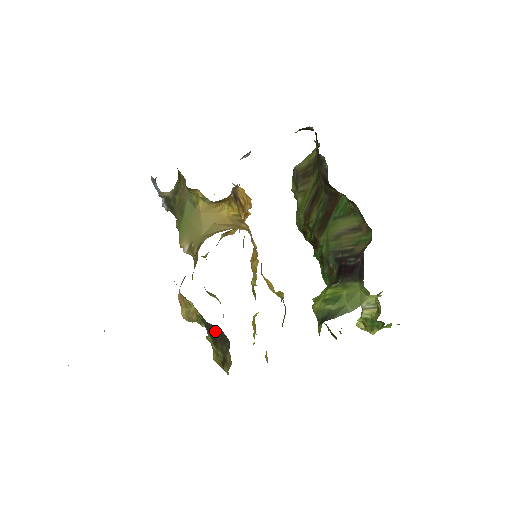
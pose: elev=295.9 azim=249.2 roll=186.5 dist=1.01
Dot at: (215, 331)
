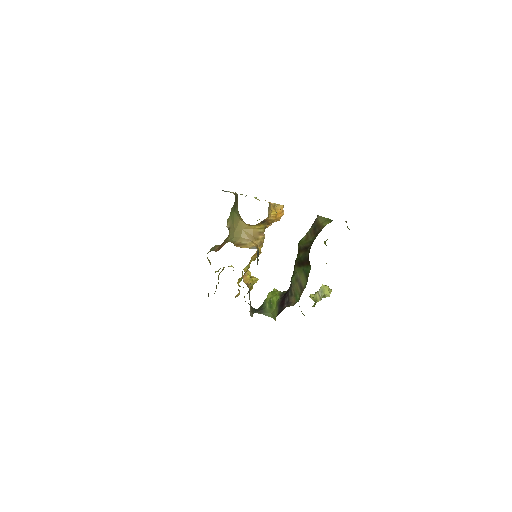
Dot at: occluded
